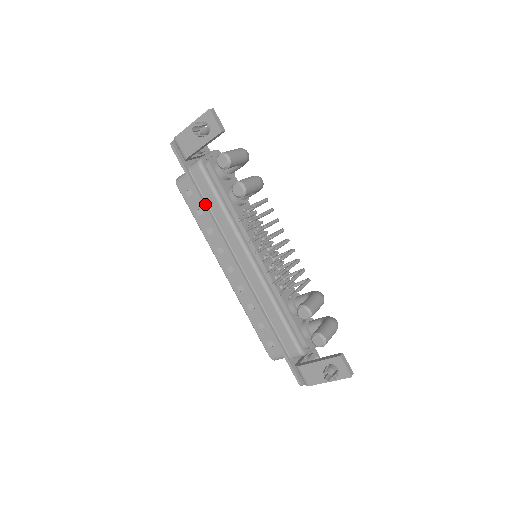
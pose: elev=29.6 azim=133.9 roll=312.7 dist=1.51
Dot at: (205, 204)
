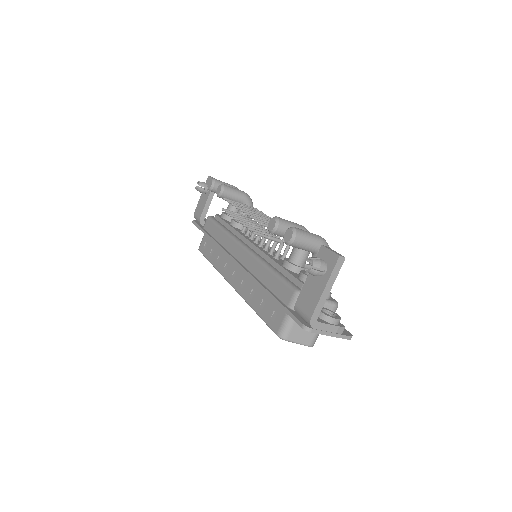
Dot at: (211, 237)
